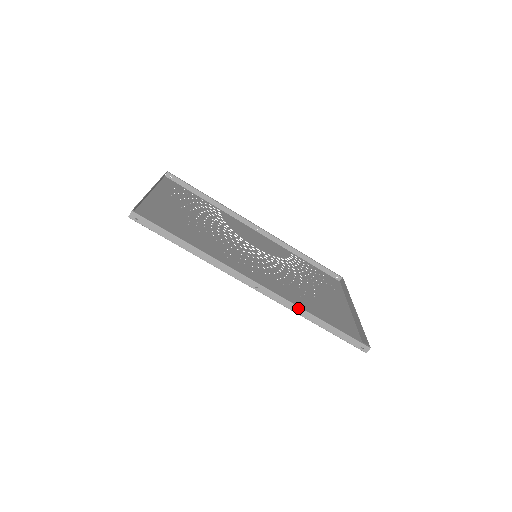
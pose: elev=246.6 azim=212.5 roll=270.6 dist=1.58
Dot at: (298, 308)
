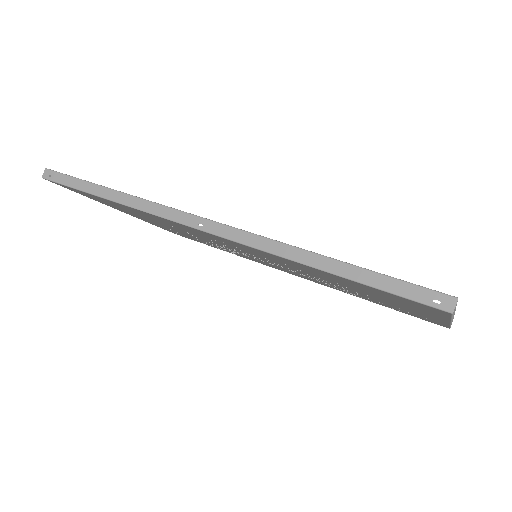
Dot at: (275, 243)
